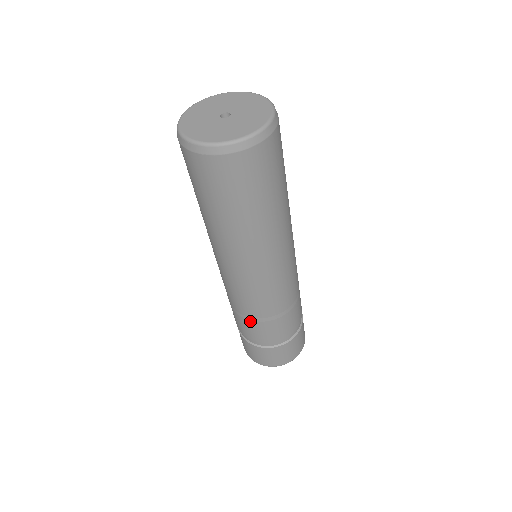
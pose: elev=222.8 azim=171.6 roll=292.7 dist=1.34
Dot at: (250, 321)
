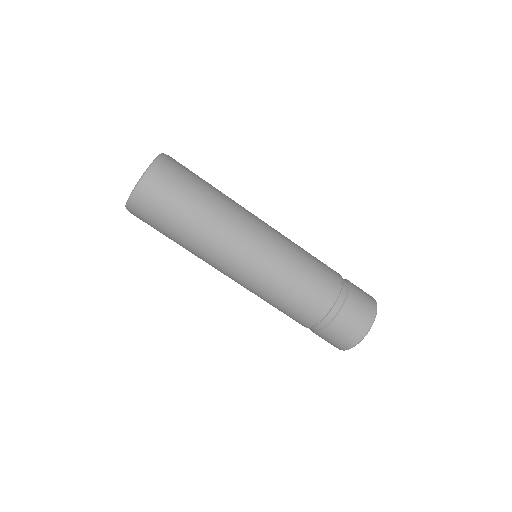
Dot at: (286, 308)
